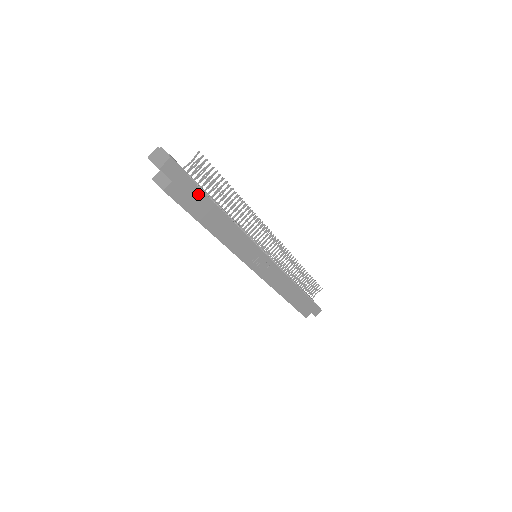
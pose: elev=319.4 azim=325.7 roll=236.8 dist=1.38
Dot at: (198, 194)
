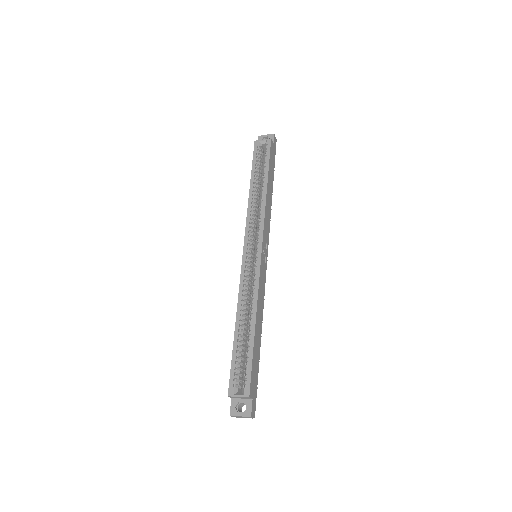
Dot at: (273, 166)
